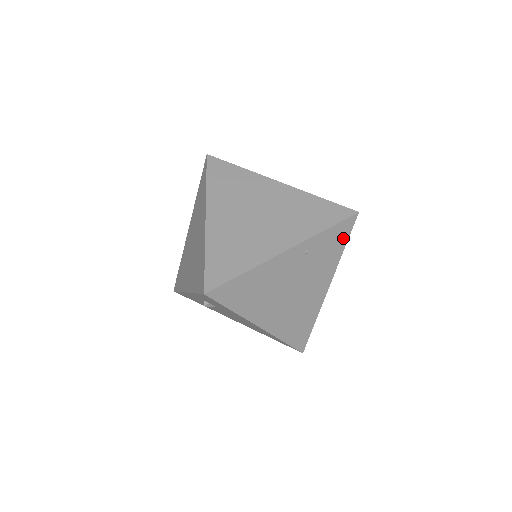
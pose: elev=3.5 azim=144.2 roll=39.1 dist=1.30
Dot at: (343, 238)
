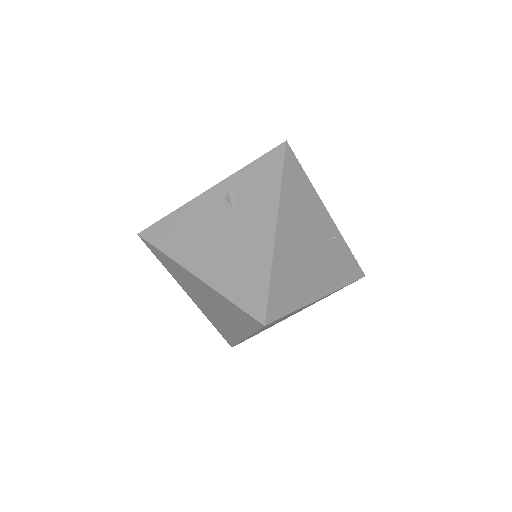
Dot at: (351, 275)
